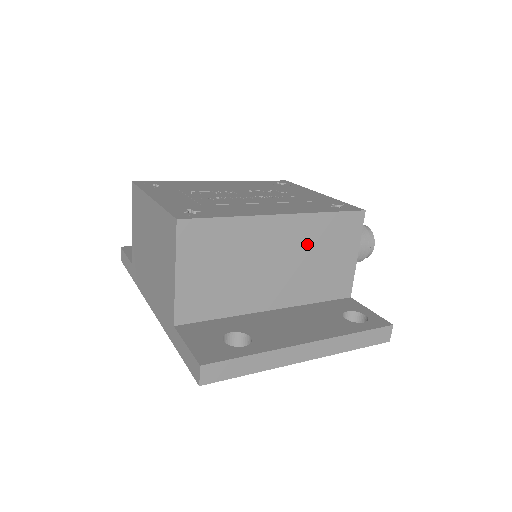
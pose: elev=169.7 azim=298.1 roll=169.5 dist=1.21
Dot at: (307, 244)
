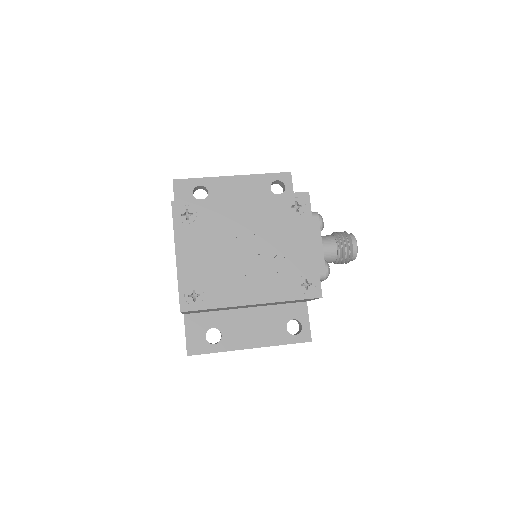
Dot at: (272, 303)
